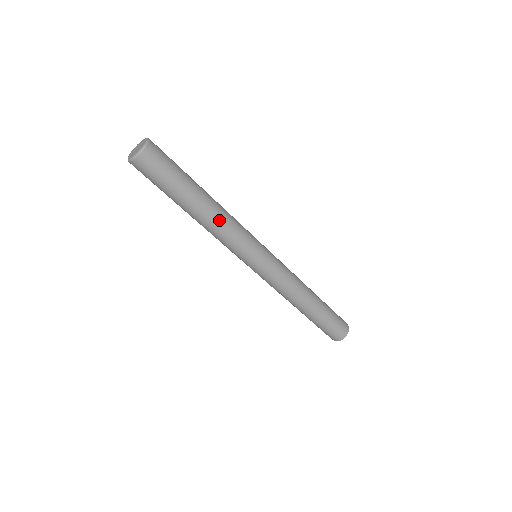
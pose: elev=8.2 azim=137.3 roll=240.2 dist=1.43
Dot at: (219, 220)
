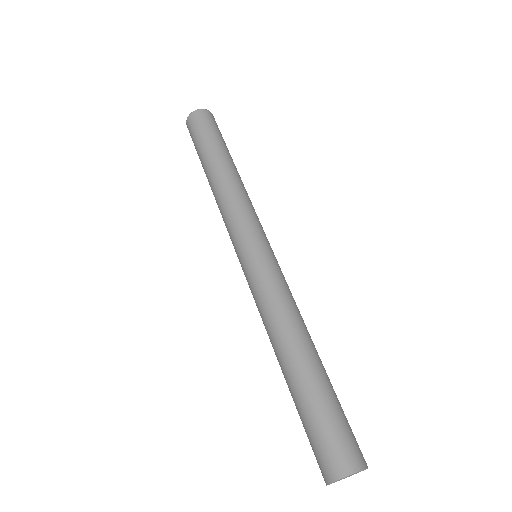
Dot at: (237, 183)
